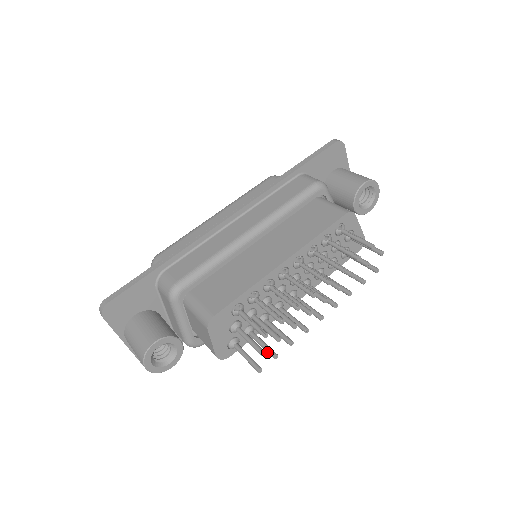
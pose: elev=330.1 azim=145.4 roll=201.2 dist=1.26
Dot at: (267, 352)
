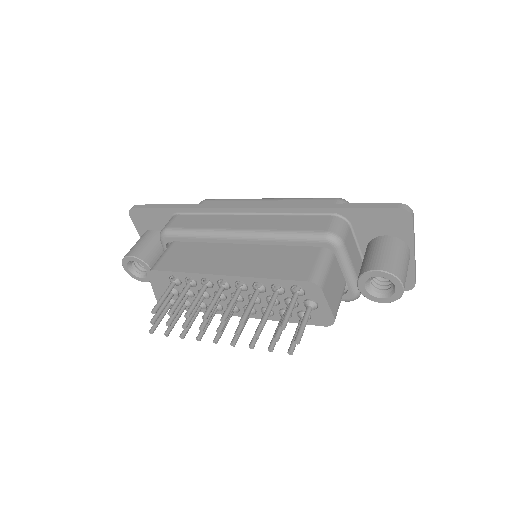
Dot at: occluded
